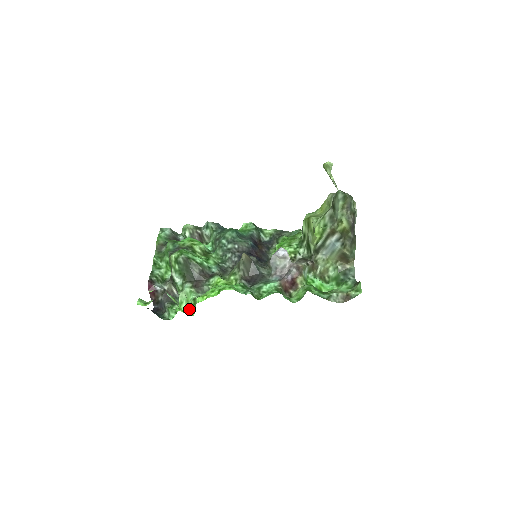
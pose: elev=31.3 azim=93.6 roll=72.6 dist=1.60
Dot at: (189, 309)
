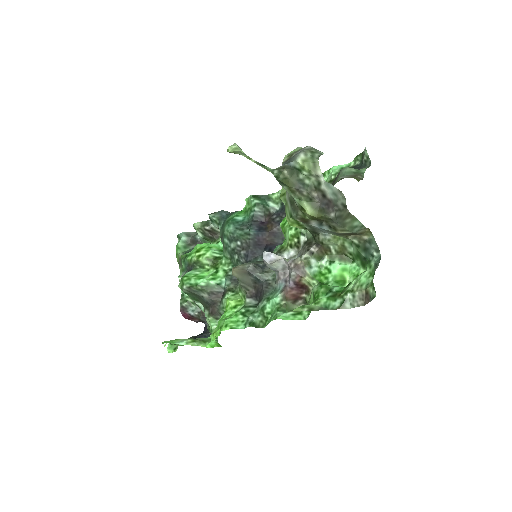
Dot at: (215, 341)
